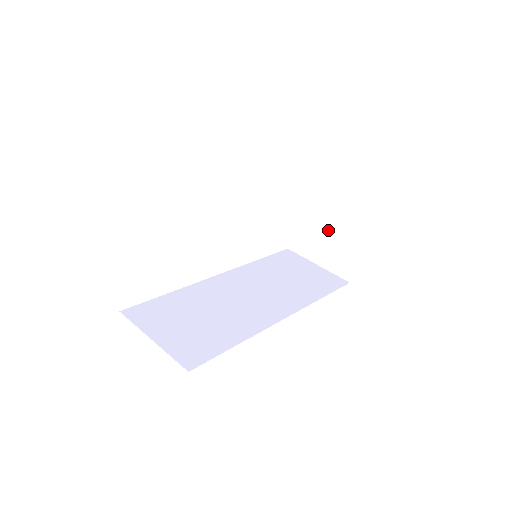
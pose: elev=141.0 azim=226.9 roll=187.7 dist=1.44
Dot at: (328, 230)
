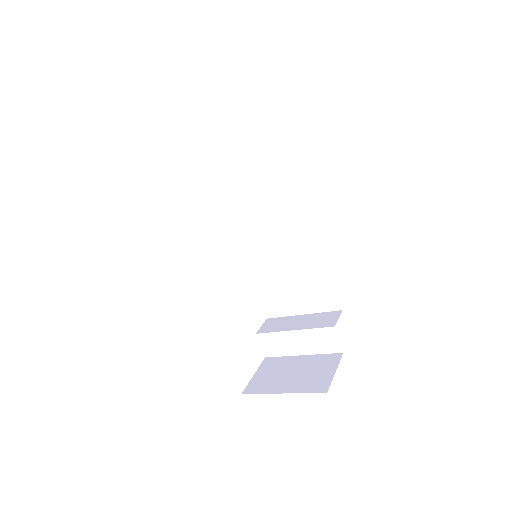
Dot at: (299, 363)
